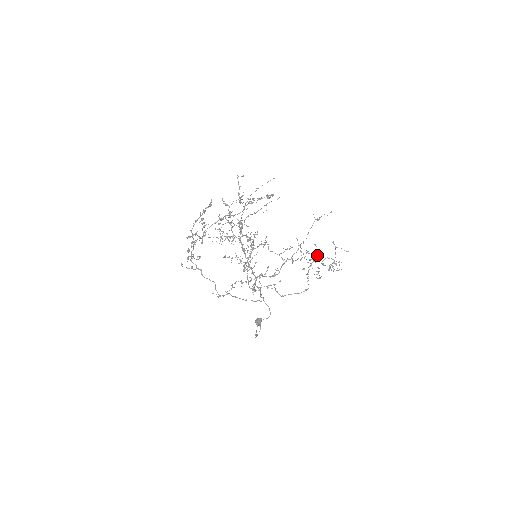
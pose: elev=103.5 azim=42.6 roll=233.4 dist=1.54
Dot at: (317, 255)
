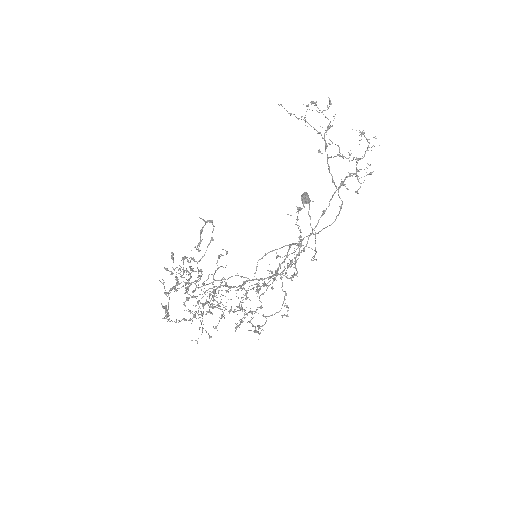
Dot at: occluded
